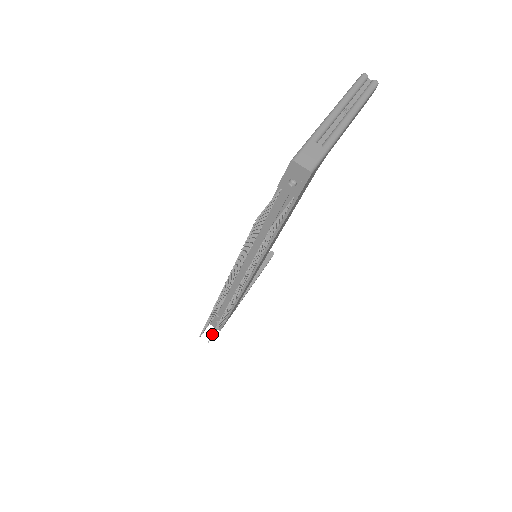
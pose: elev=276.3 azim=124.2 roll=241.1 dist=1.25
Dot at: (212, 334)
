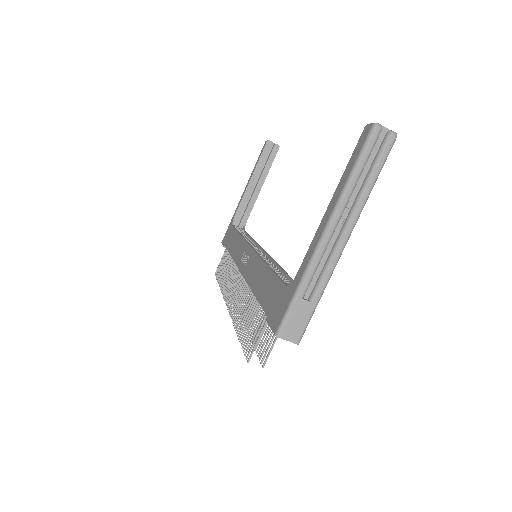
Dot at: occluded
